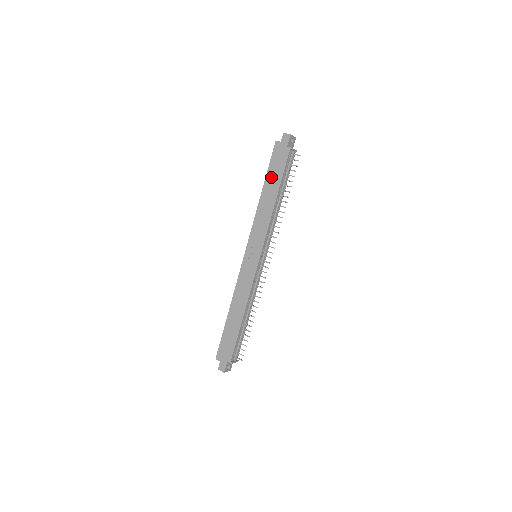
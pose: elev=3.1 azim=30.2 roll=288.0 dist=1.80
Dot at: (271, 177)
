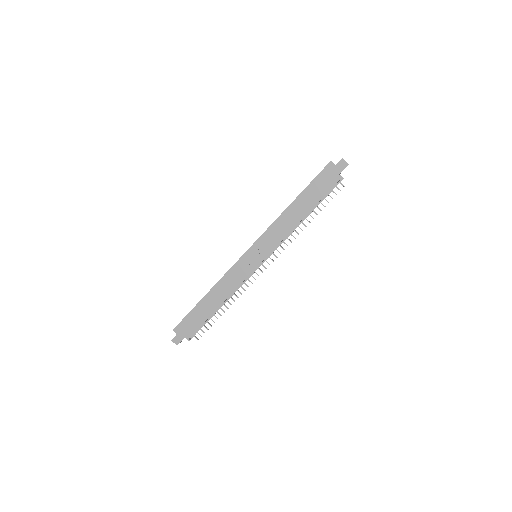
Dot at: (309, 193)
